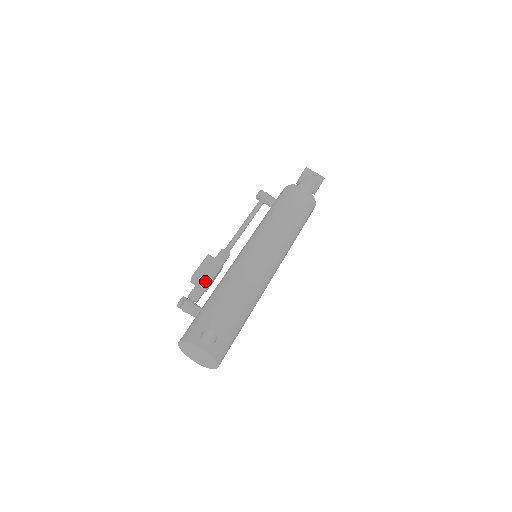
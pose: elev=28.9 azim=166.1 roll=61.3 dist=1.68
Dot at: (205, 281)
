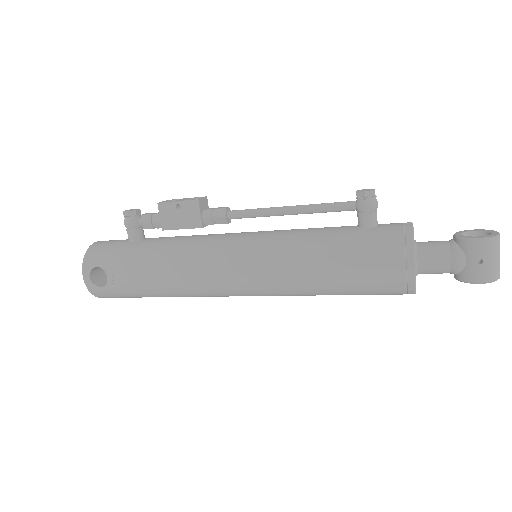
Dot at: (164, 222)
